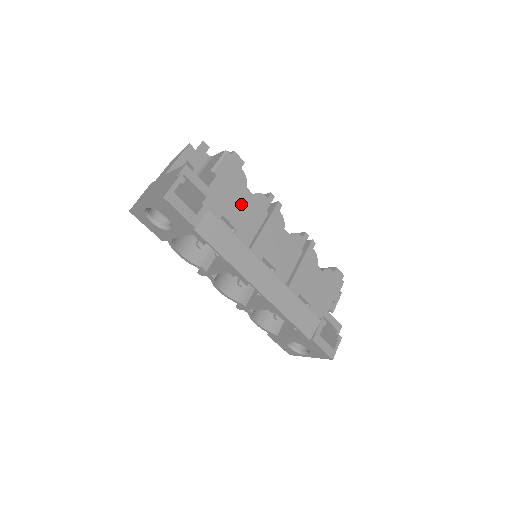
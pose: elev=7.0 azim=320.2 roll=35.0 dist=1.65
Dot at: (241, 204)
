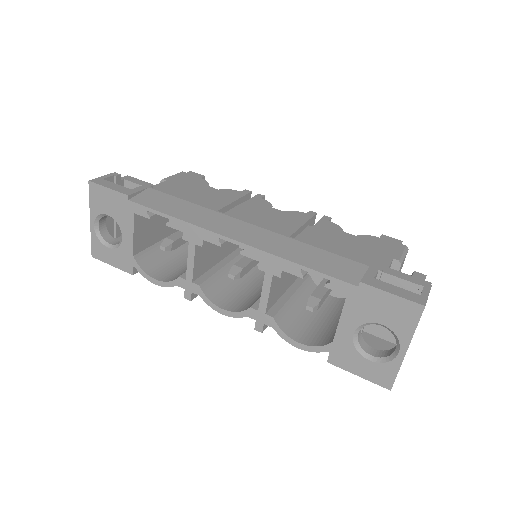
Dot at: (201, 194)
